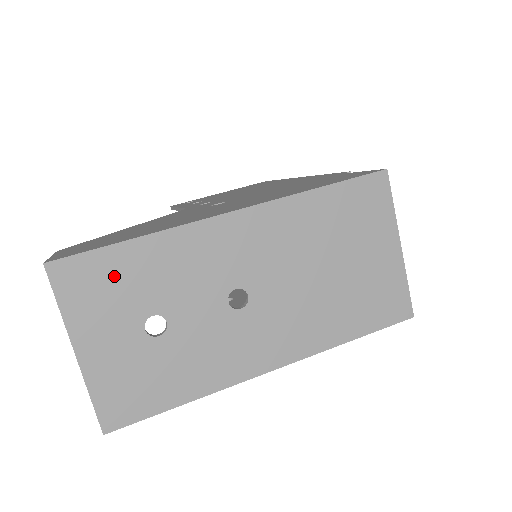
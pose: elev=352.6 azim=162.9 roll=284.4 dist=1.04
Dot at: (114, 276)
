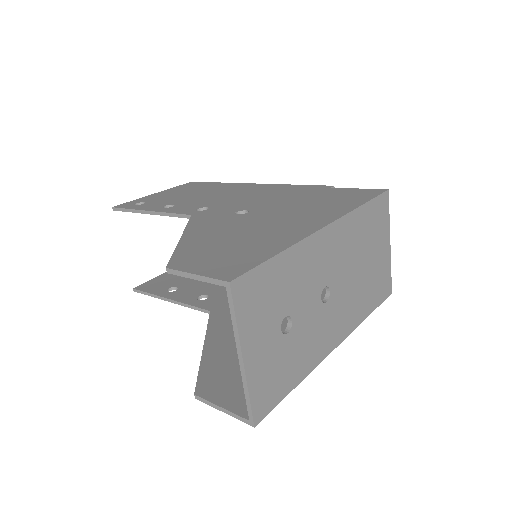
Dot at: (268, 287)
